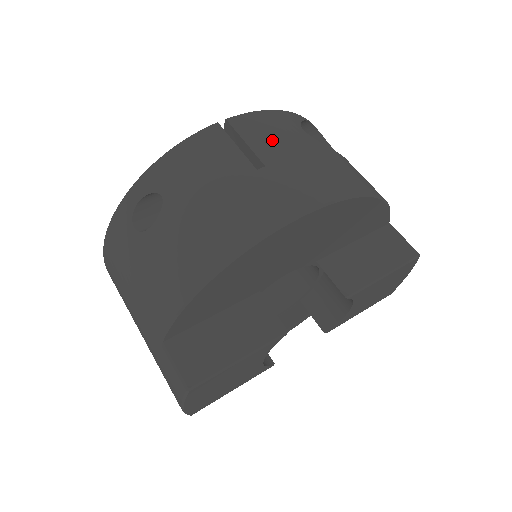
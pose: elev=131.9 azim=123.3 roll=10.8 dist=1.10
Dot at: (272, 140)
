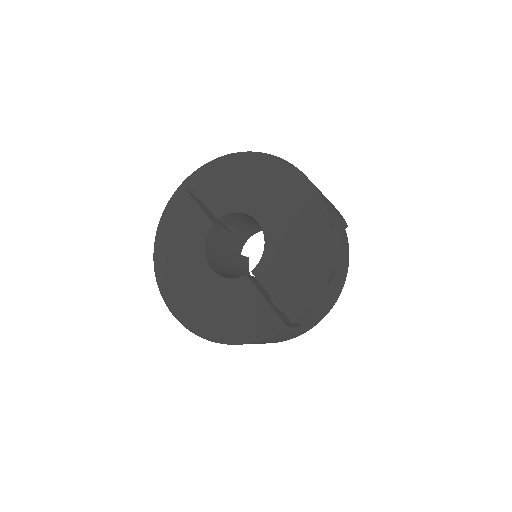
Dot at: (313, 312)
